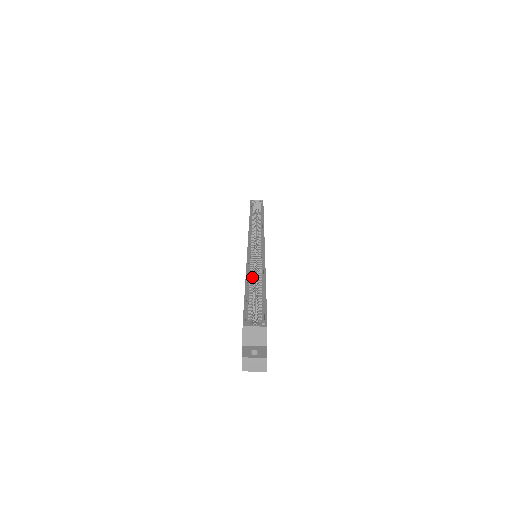
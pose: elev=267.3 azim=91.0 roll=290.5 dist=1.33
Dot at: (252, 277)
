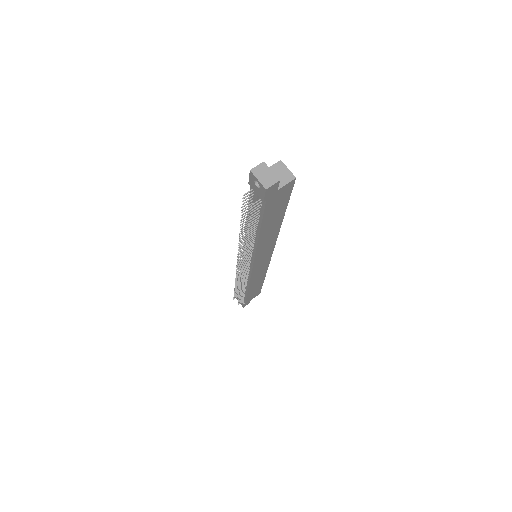
Dot at: occluded
